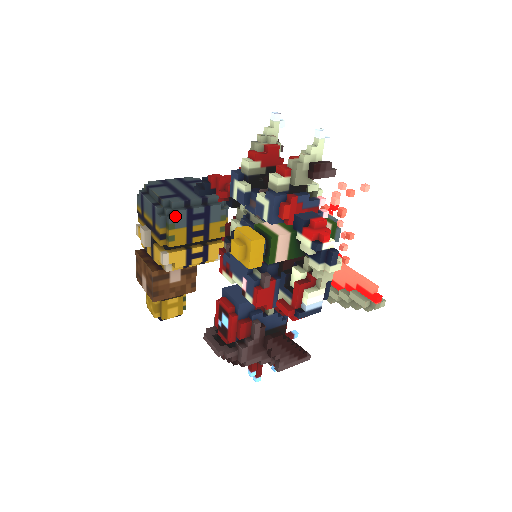
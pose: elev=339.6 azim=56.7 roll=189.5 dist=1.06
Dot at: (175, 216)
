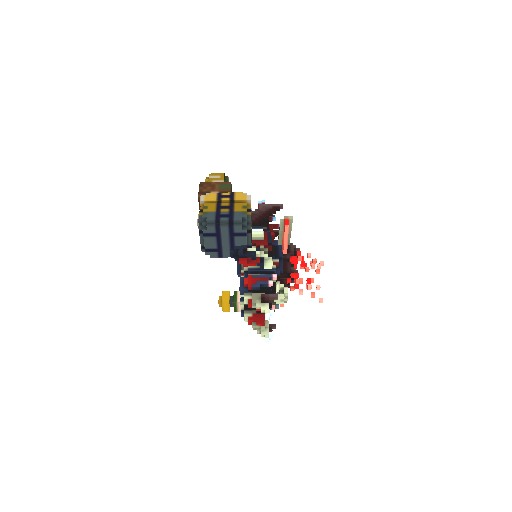
Dot at: occluded
